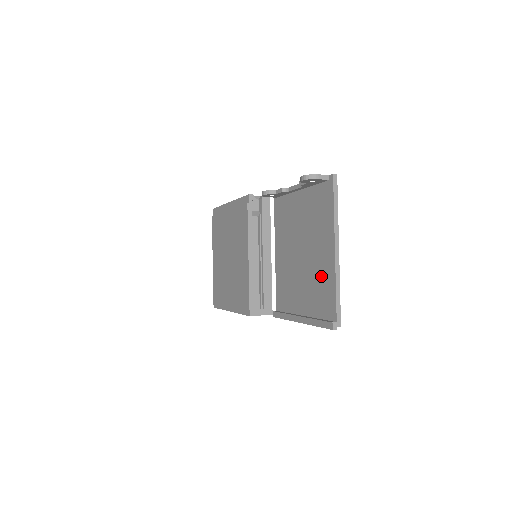
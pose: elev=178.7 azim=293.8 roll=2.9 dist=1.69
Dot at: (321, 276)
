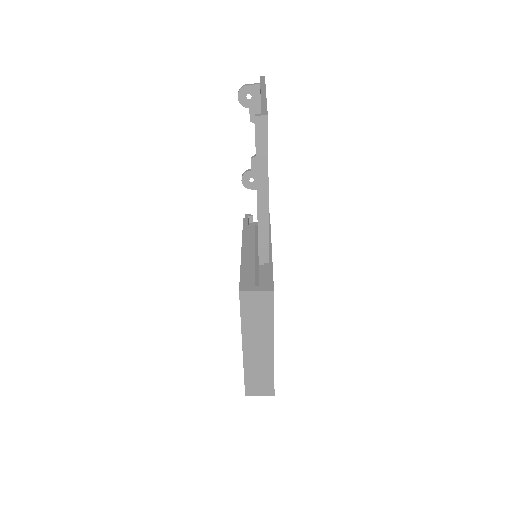
Dot at: occluded
